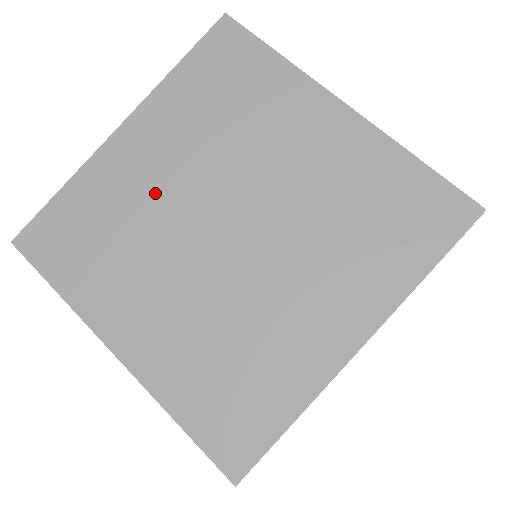
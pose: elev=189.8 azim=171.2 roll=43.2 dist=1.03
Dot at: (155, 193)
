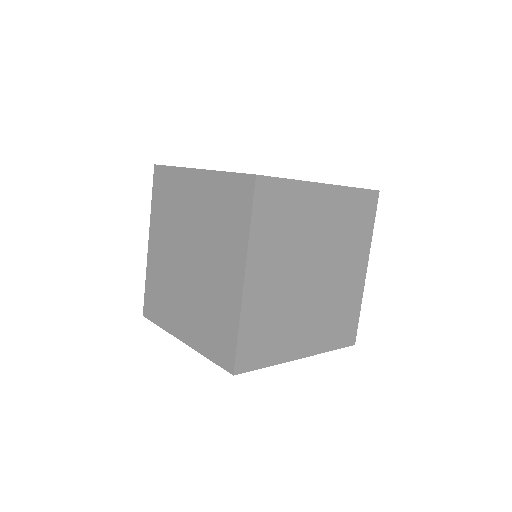
Dot at: (166, 262)
